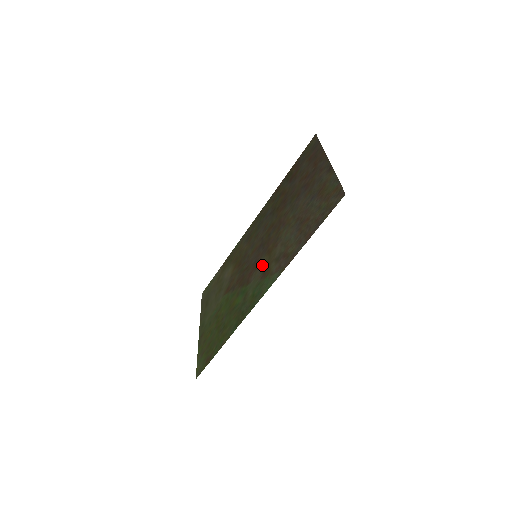
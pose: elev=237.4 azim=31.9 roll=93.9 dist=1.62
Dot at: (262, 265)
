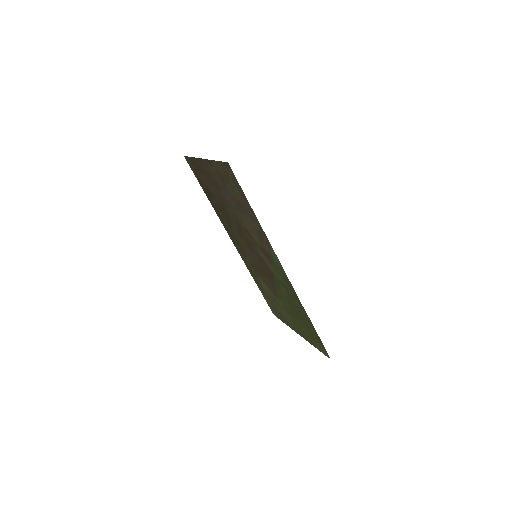
Dot at: (263, 256)
